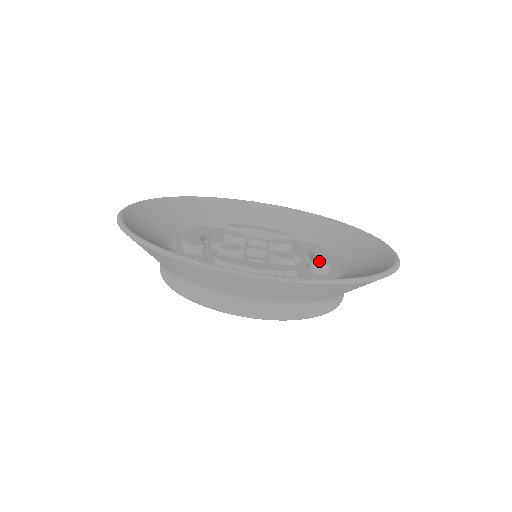
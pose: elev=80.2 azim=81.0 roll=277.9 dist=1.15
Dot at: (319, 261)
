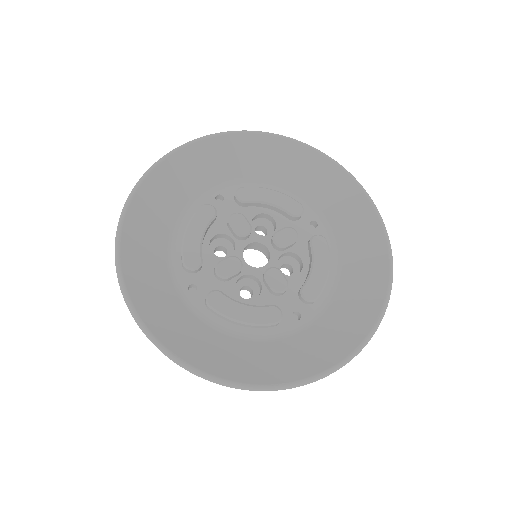
Dot at: (310, 291)
